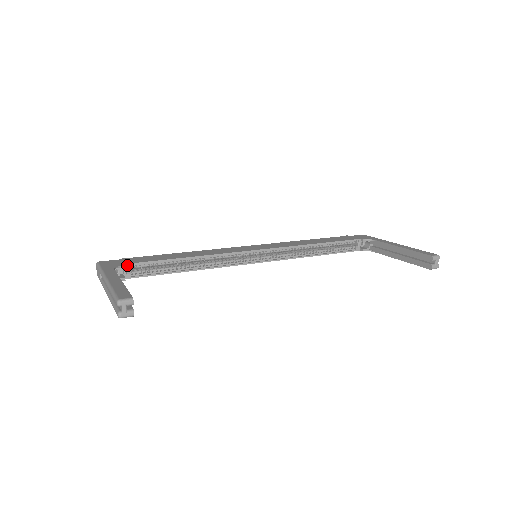
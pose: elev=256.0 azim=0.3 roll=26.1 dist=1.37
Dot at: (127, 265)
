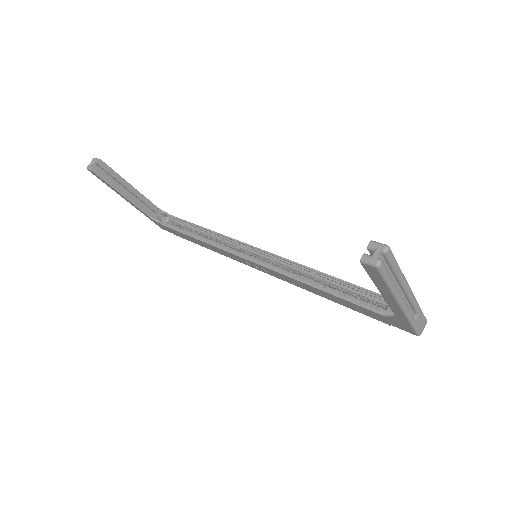
Dot at: (173, 219)
